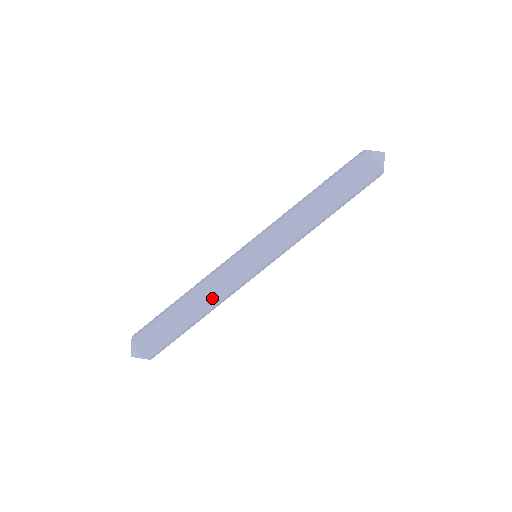
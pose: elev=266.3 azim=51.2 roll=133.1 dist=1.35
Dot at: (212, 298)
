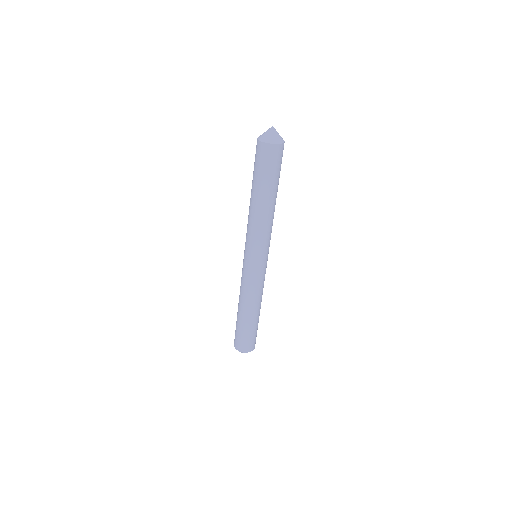
Dot at: (245, 299)
